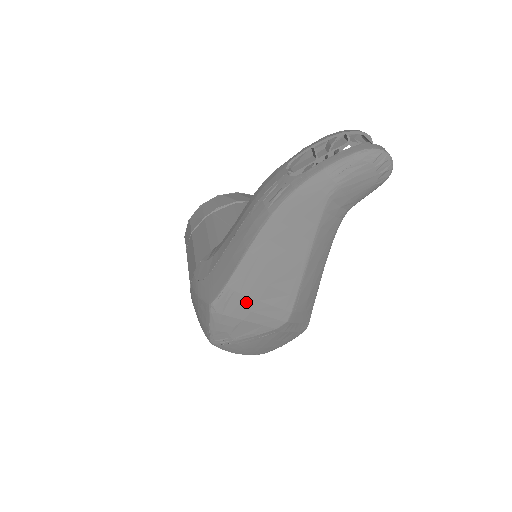
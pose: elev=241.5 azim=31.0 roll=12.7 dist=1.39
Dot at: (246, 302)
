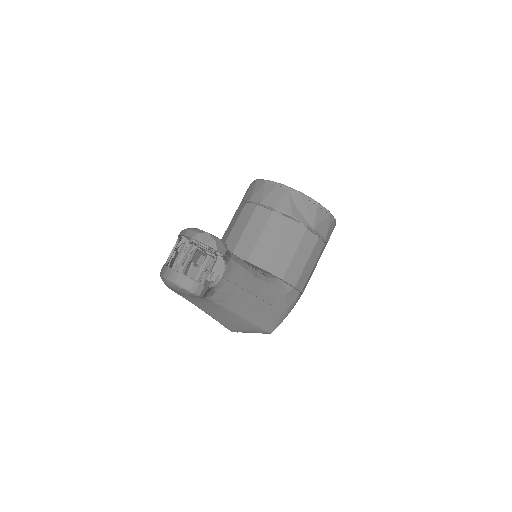
Dot at: occluded
